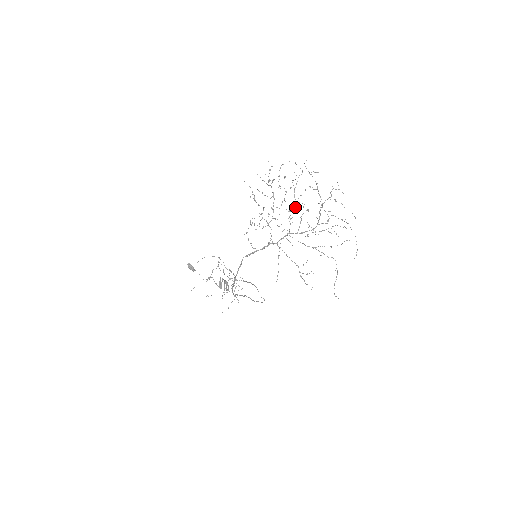
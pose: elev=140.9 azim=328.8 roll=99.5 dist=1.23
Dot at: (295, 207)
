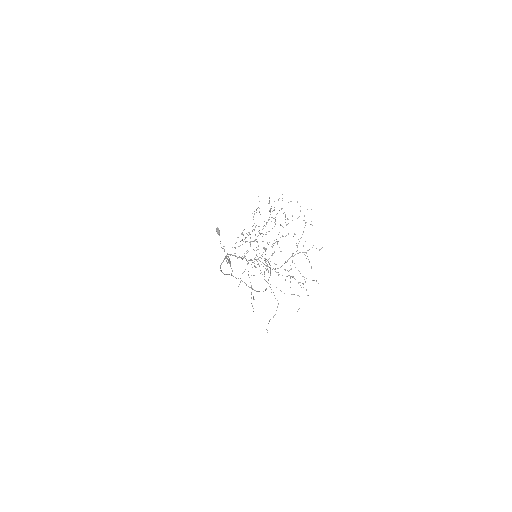
Dot at: occluded
